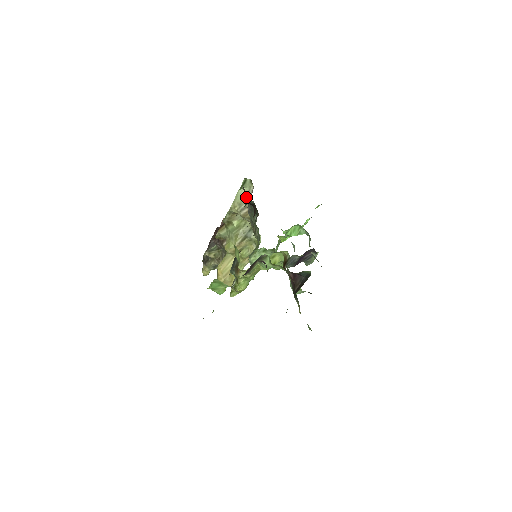
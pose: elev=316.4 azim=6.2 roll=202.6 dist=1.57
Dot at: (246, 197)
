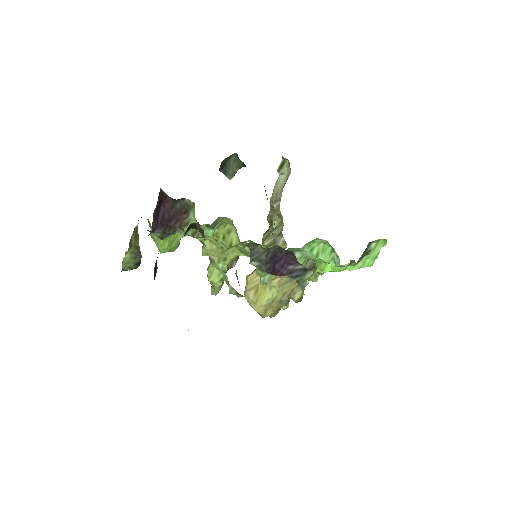
Dot at: (283, 186)
